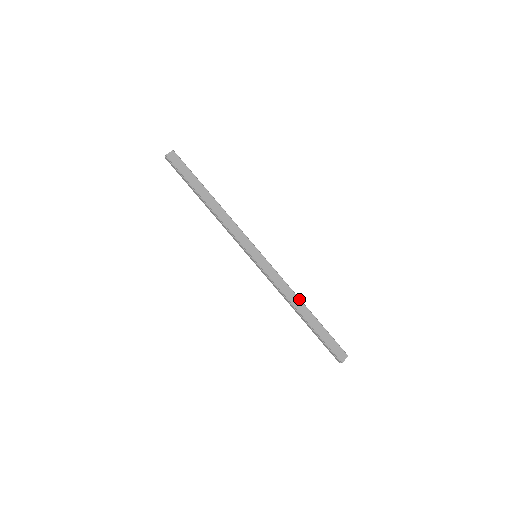
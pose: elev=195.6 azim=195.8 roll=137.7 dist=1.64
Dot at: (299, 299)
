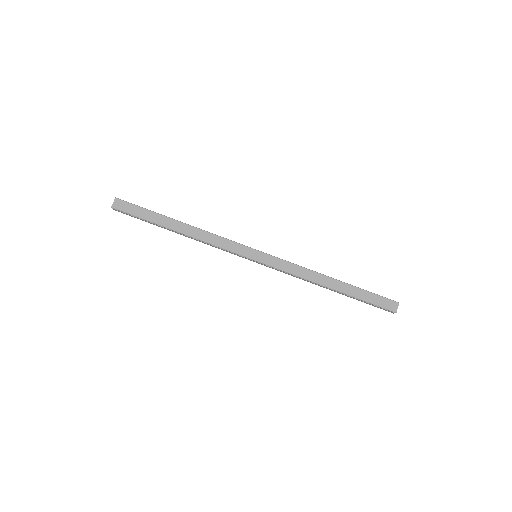
Dot at: (321, 275)
